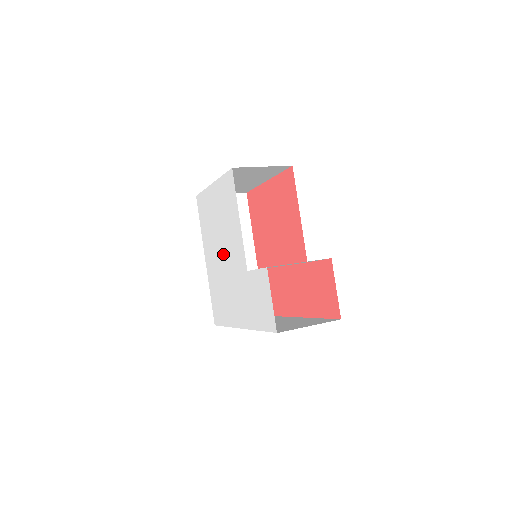
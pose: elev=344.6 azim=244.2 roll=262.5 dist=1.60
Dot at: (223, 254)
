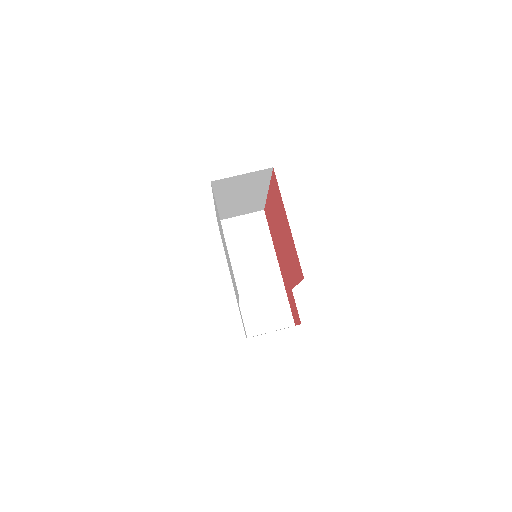
Dot at: occluded
